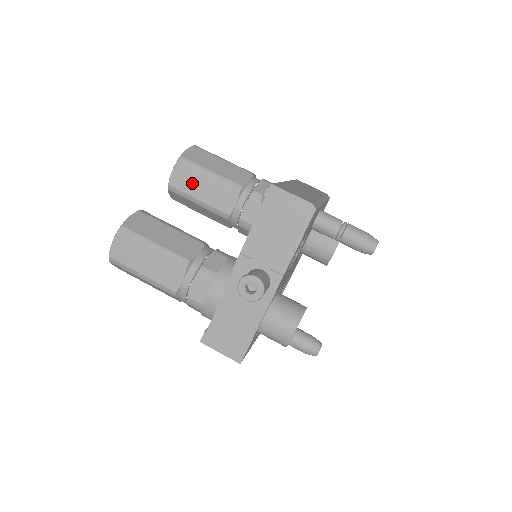
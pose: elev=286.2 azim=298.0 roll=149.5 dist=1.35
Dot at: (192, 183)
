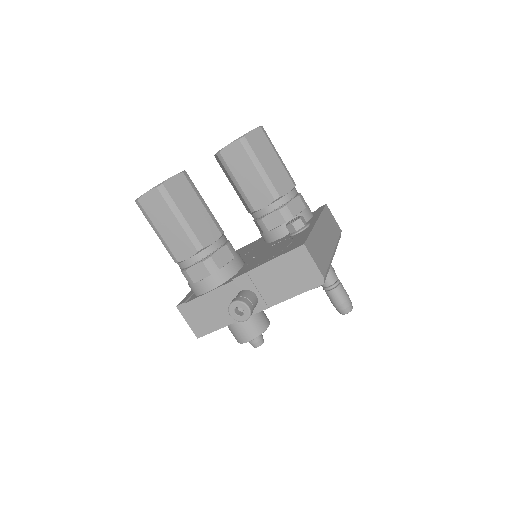
Dot at: (240, 165)
